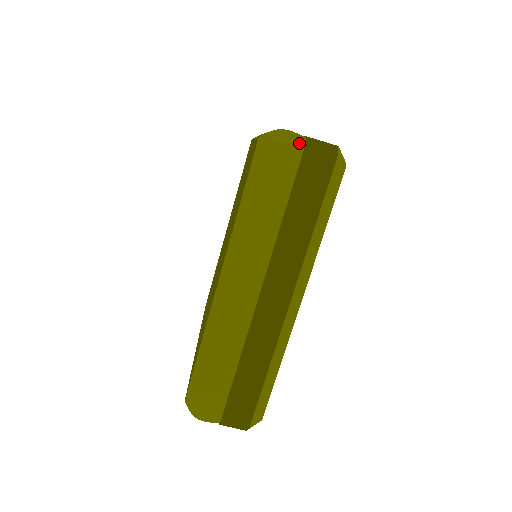
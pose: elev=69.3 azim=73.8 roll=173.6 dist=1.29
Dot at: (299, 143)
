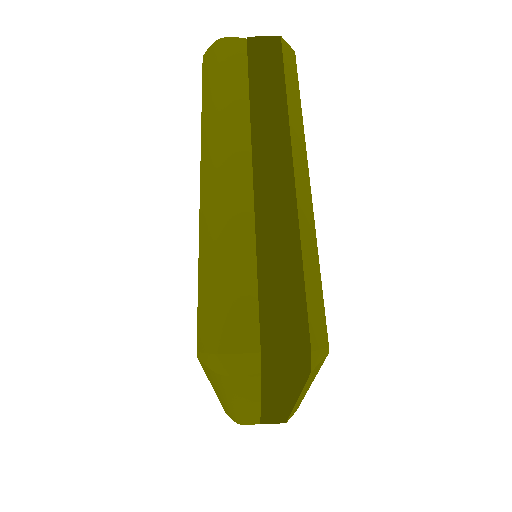
Dot at: (241, 38)
